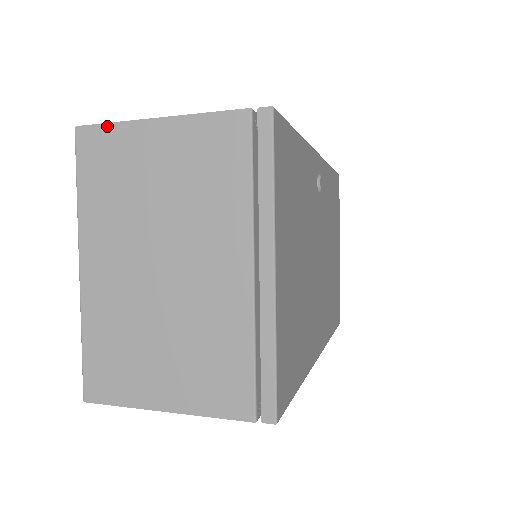
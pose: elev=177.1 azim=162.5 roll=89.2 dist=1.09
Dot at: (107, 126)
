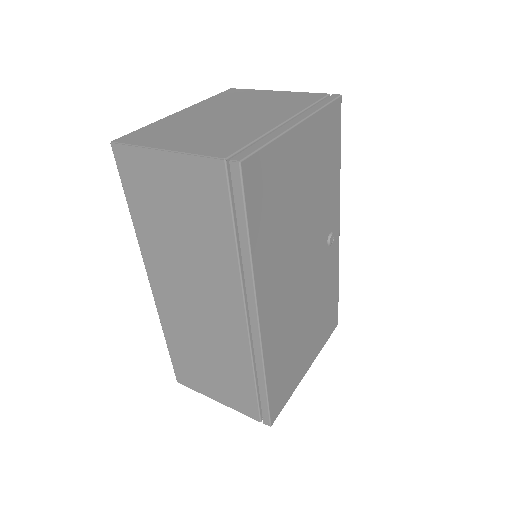
Dot at: (248, 89)
